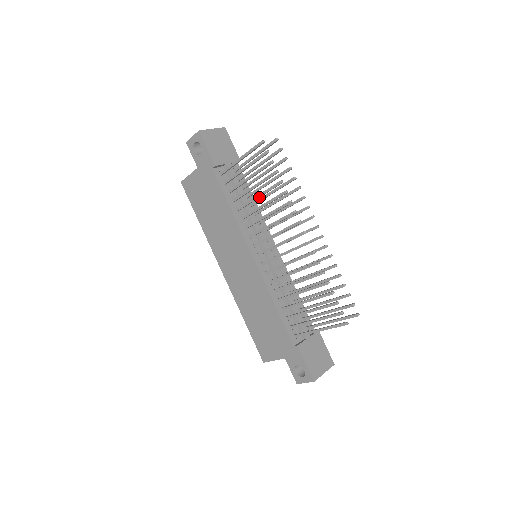
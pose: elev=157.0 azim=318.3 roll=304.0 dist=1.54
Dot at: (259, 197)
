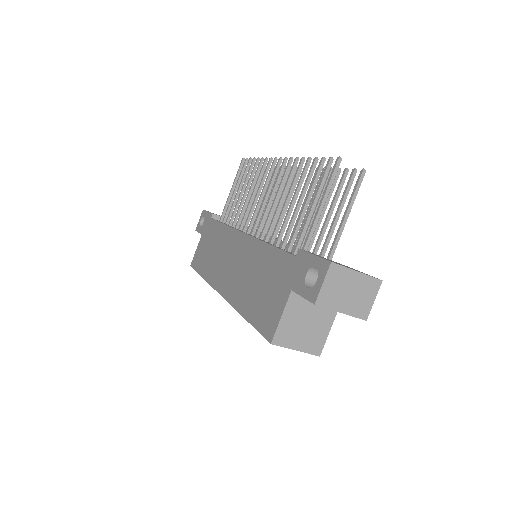
Dot at: (246, 193)
